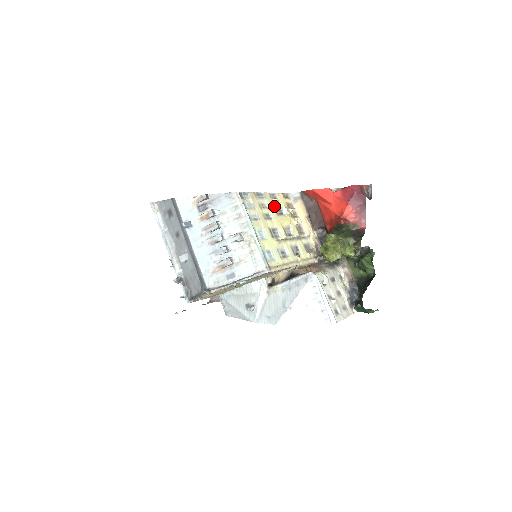
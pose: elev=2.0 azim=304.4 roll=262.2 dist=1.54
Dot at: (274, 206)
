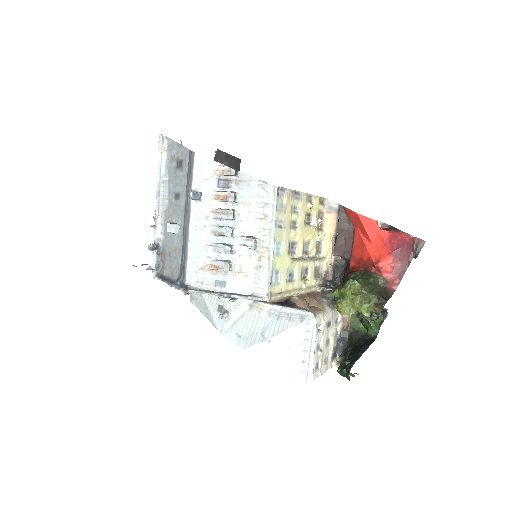
Dot at: (305, 212)
